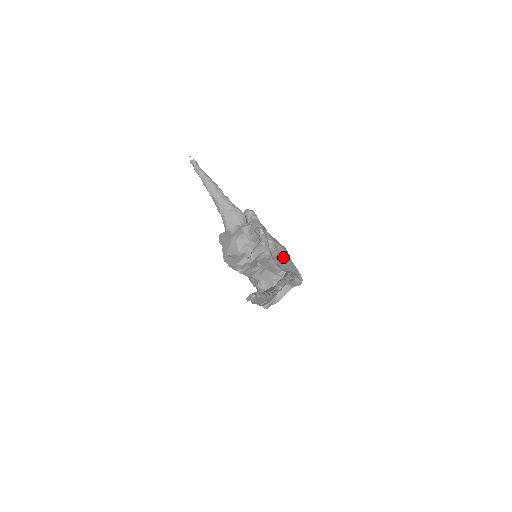
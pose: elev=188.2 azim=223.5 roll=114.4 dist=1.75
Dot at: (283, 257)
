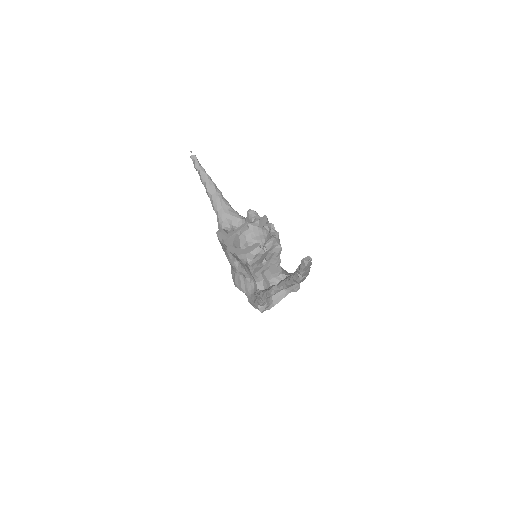
Dot at: occluded
